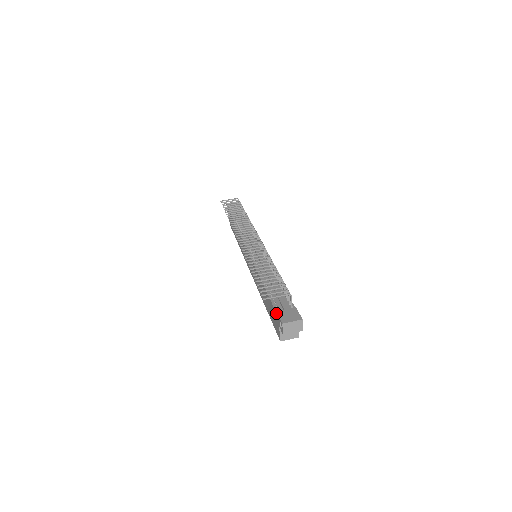
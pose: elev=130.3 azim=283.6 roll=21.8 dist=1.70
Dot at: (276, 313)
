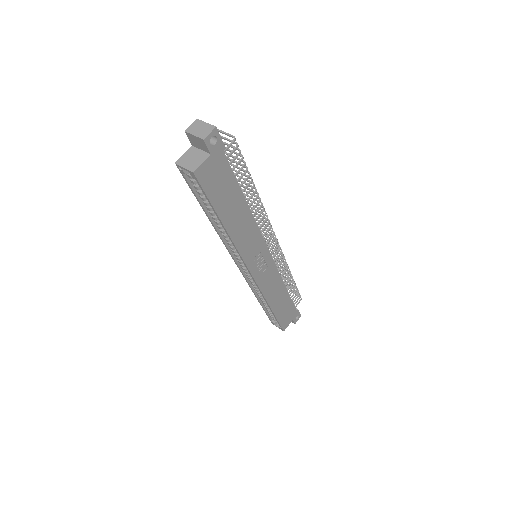
Dot at: occluded
